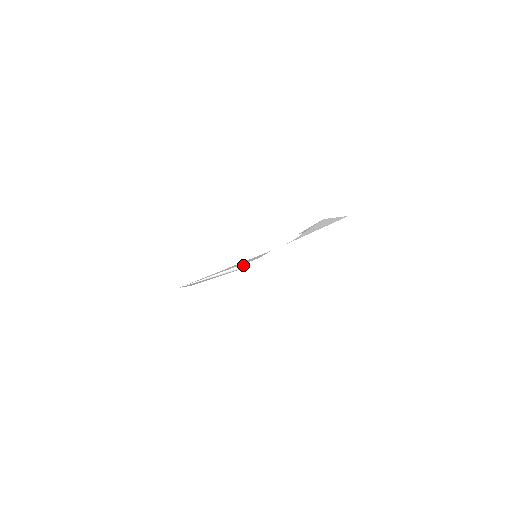
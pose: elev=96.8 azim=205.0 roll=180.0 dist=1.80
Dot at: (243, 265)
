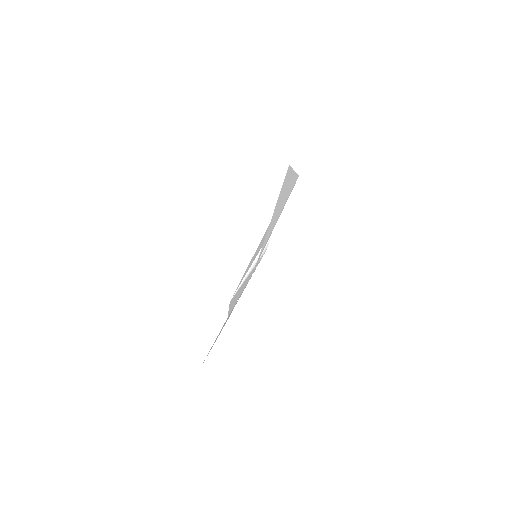
Dot at: occluded
